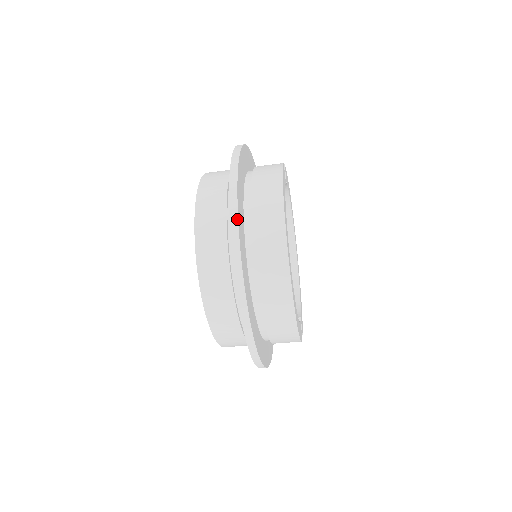
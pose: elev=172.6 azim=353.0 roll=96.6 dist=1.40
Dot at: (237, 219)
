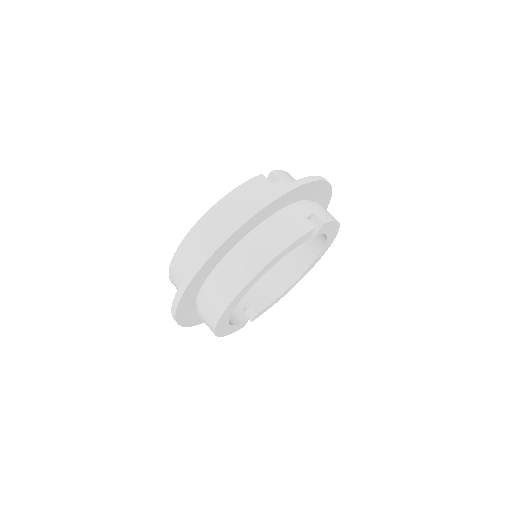
Dot at: (202, 265)
